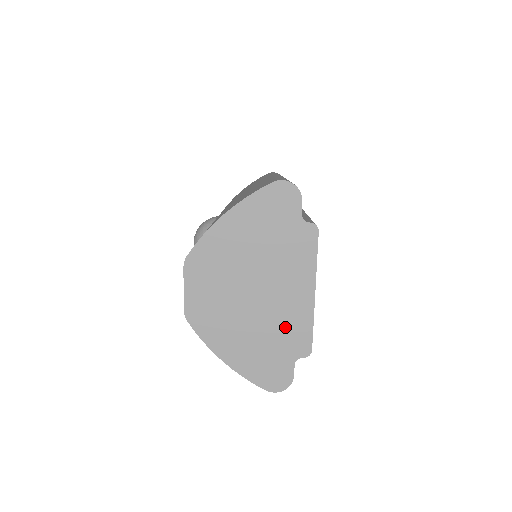
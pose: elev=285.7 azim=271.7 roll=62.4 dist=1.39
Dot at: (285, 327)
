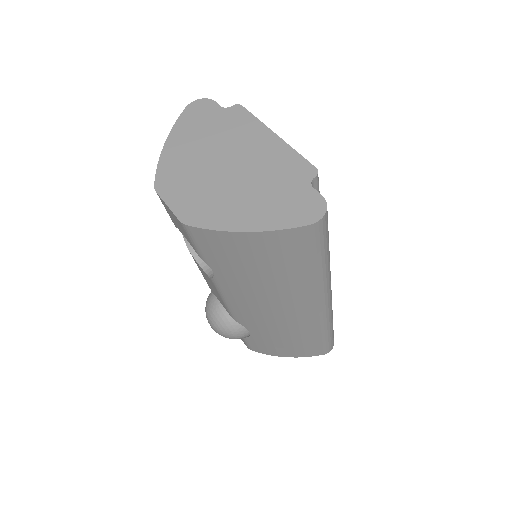
Dot at: (276, 170)
